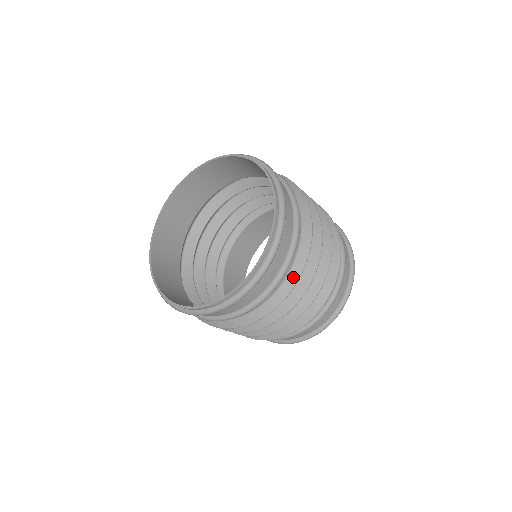
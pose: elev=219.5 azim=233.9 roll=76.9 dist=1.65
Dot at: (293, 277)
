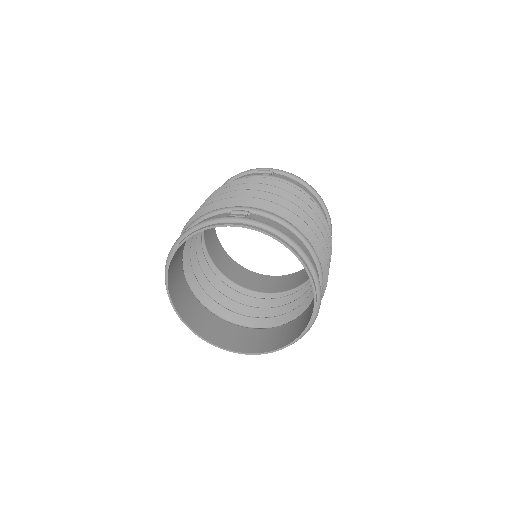
Dot at: occluded
